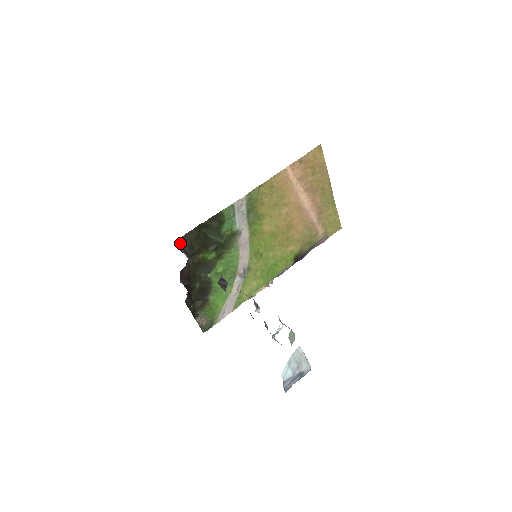
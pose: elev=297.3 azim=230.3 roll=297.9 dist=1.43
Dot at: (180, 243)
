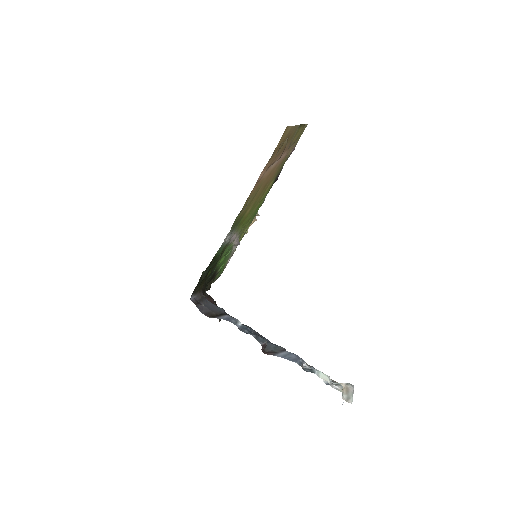
Dot at: (192, 298)
